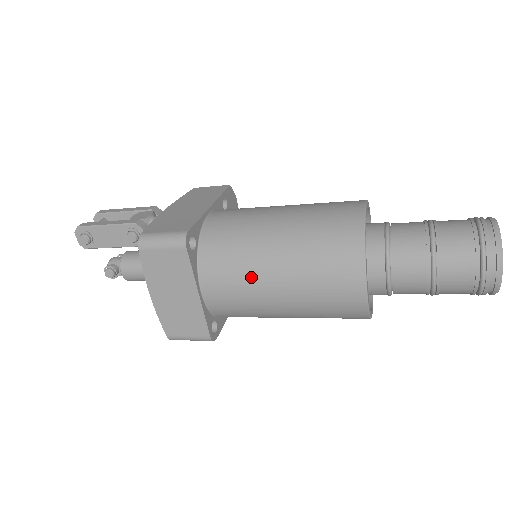
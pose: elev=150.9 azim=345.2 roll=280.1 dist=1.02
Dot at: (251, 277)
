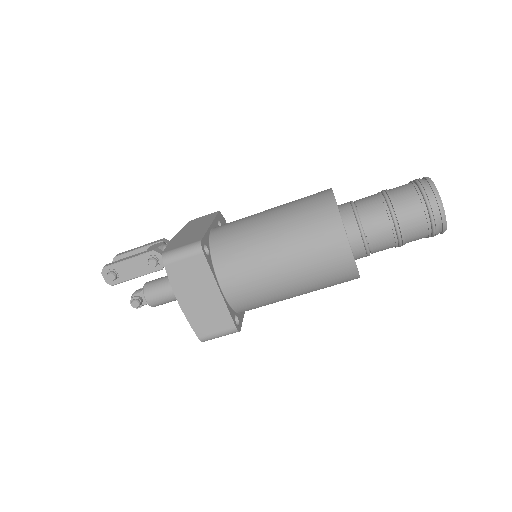
Dot at: (259, 264)
